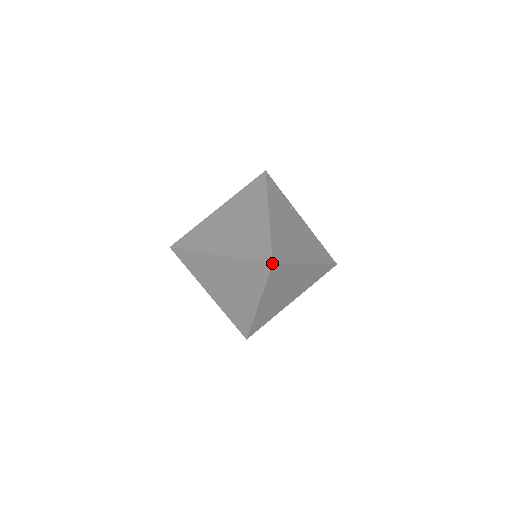
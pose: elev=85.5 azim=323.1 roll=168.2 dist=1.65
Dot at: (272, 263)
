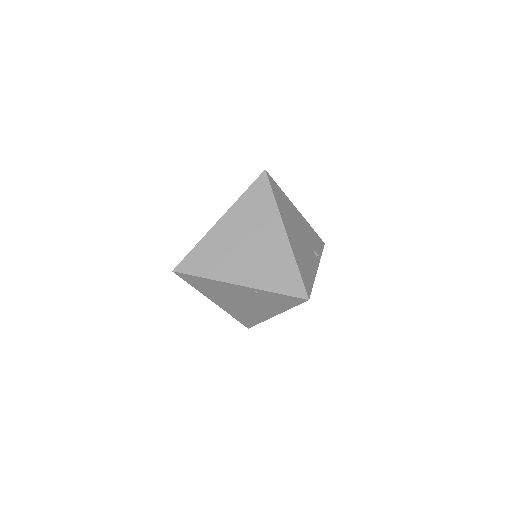
Dot at: (265, 170)
